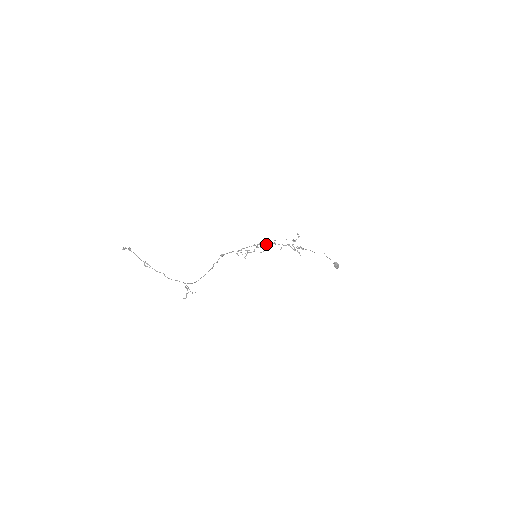
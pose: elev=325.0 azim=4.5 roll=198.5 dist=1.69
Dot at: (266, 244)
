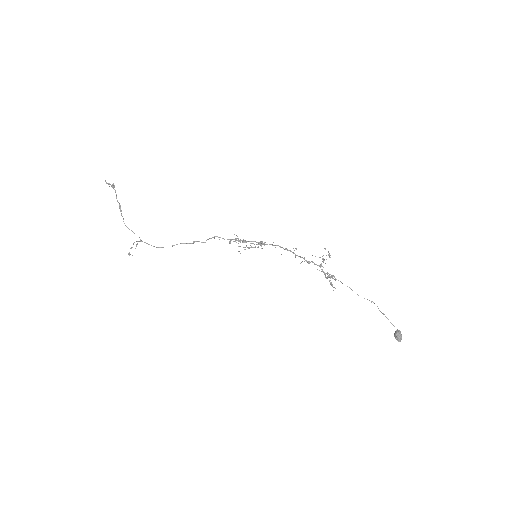
Dot at: occluded
